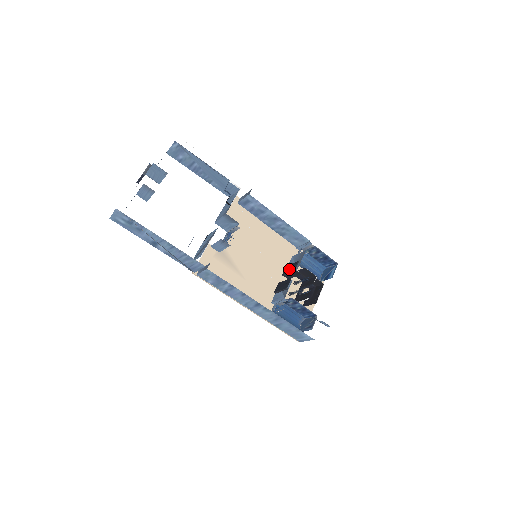
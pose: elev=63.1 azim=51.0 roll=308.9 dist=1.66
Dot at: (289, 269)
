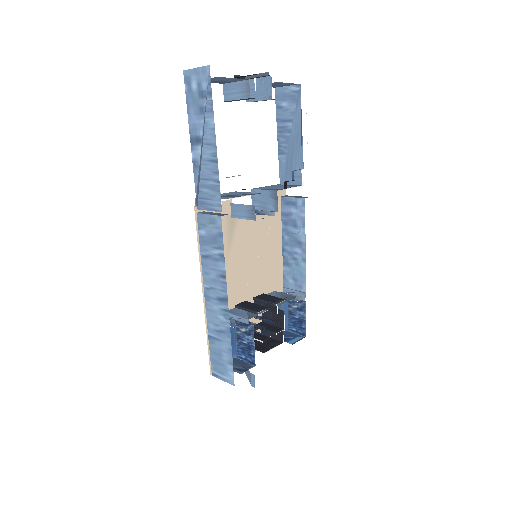
Dot at: (268, 298)
